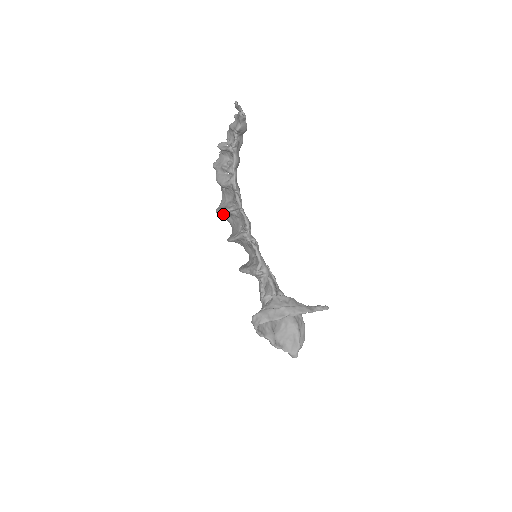
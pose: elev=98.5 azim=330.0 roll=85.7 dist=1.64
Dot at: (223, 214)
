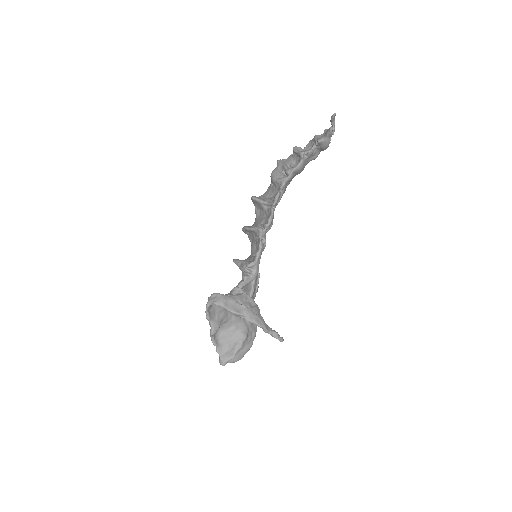
Dot at: (256, 204)
